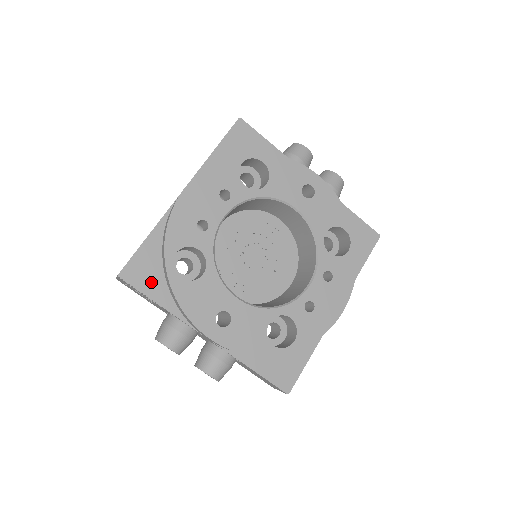
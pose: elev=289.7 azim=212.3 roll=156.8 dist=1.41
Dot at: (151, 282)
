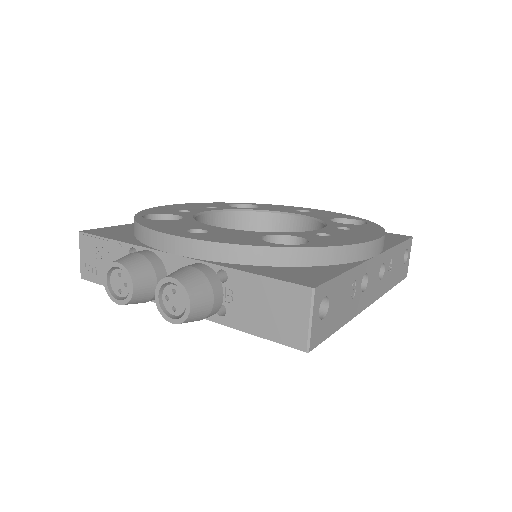
Dot at: (115, 235)
